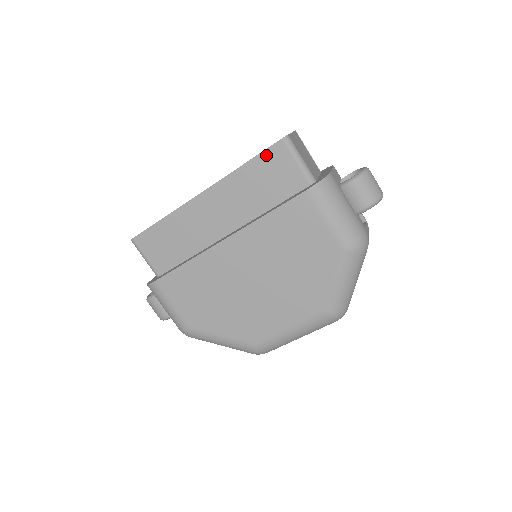
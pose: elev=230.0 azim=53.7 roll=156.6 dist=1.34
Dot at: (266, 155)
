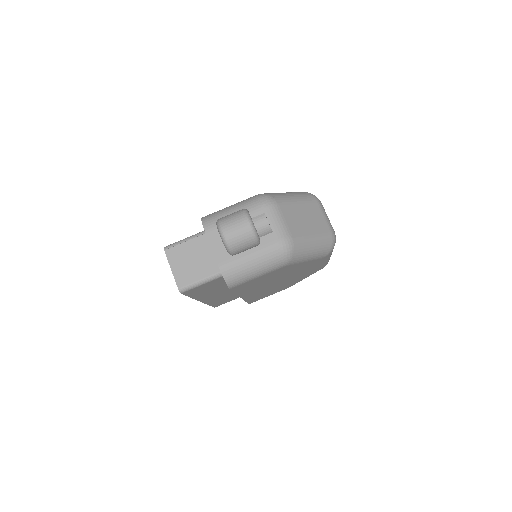
Dot at: (189, 294)
